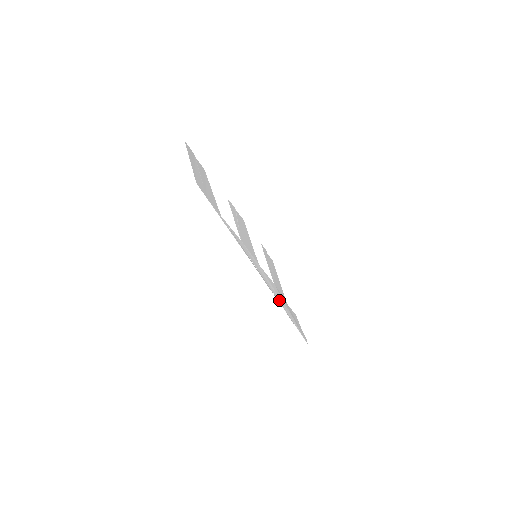
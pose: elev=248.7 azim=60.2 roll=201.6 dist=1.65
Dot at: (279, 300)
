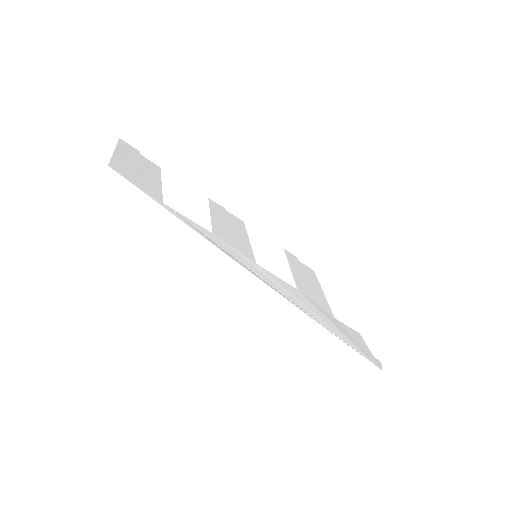
Dot at: (304, 308)
